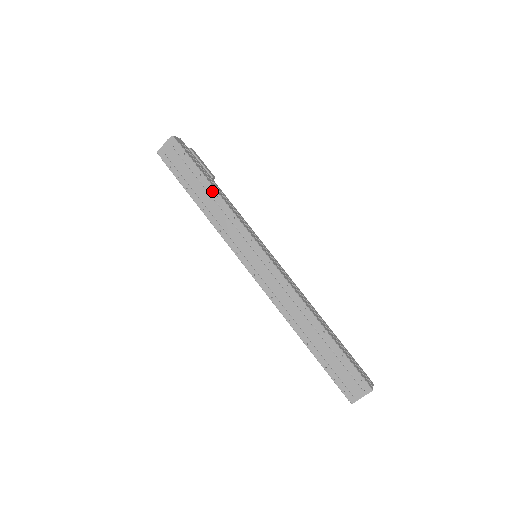
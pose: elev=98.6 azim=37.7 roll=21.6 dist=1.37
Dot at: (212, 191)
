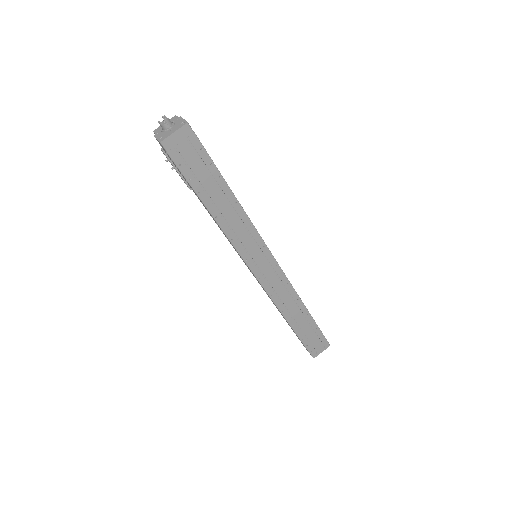
Dot at: (230, 197)
